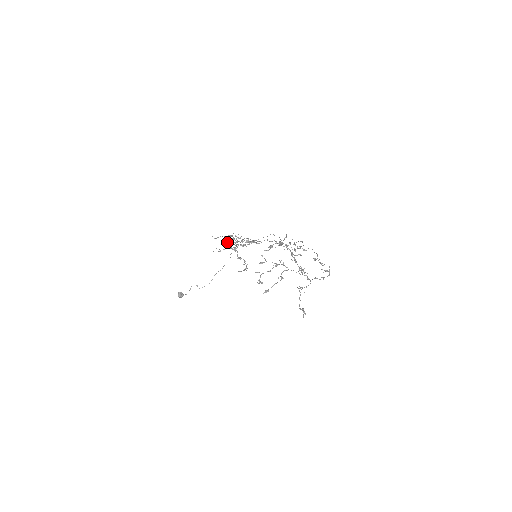
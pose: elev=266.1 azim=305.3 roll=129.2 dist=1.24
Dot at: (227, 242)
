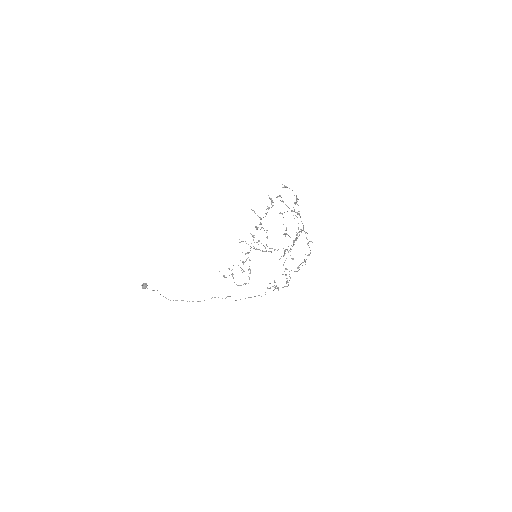
Dot at: (256, 226)
